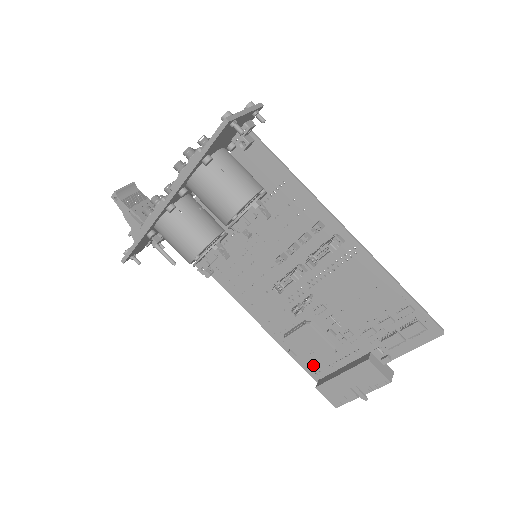
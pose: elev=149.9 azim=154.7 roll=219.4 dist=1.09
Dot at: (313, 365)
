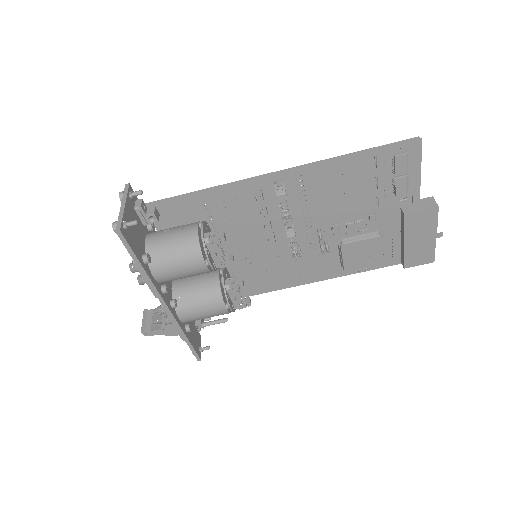
Dot at: (384, 259)
